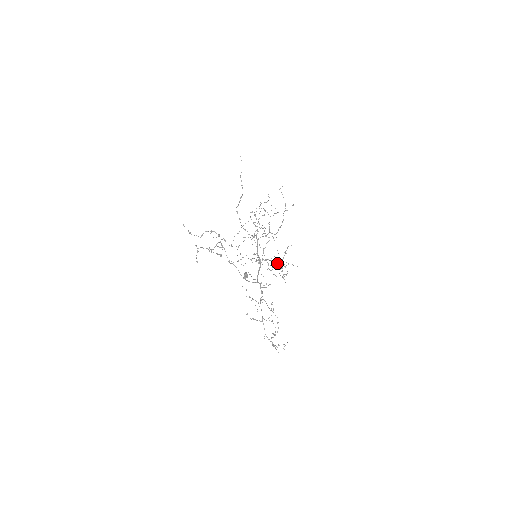
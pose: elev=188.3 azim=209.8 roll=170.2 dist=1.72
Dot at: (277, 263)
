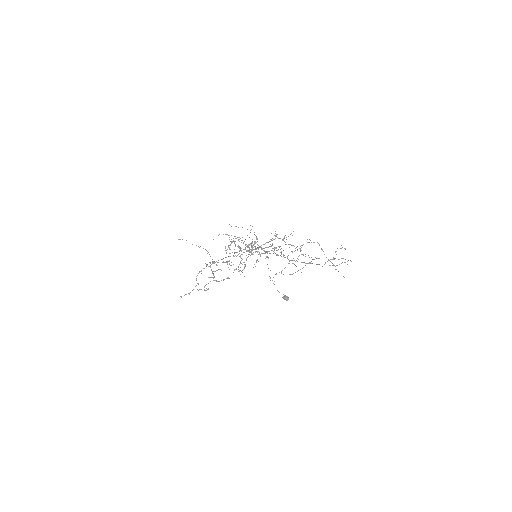
Dot at: occluded
